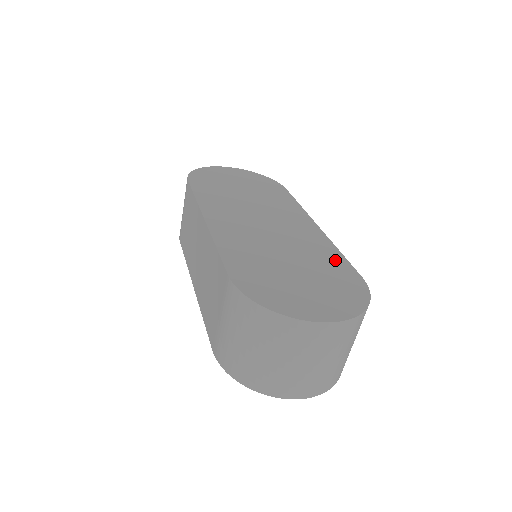
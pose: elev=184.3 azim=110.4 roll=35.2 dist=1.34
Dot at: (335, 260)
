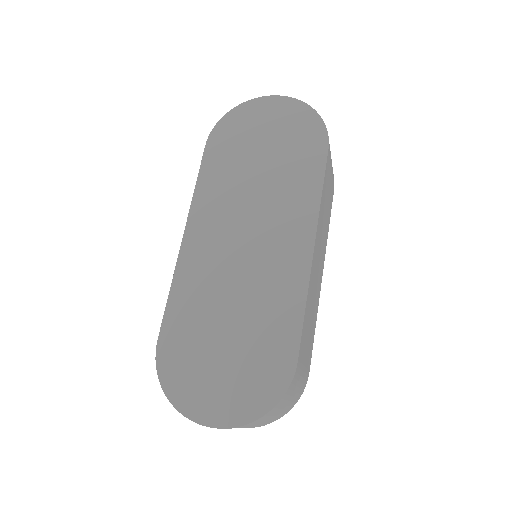
Dot at: (286, 325)
